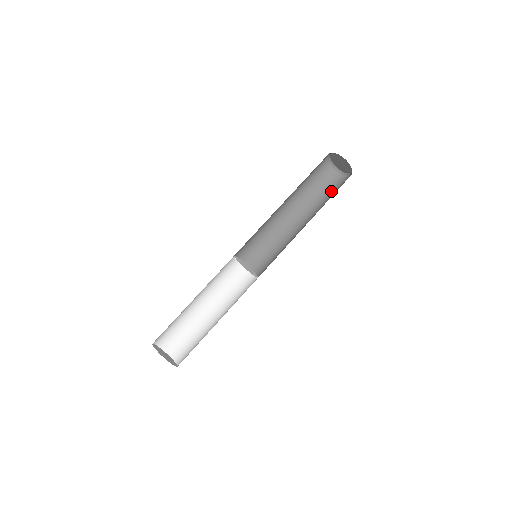
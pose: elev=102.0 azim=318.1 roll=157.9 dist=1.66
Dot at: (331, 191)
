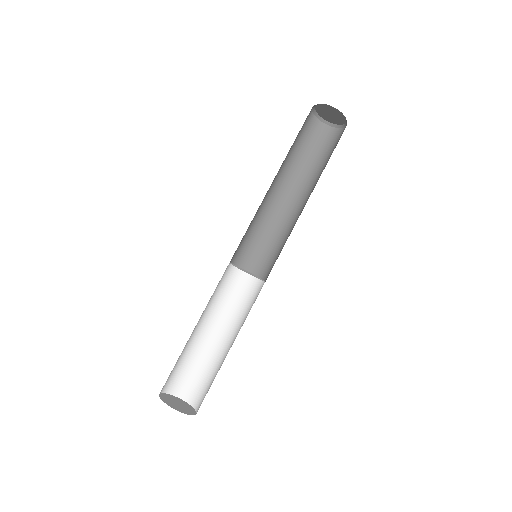
Dot at: (322, 151)
